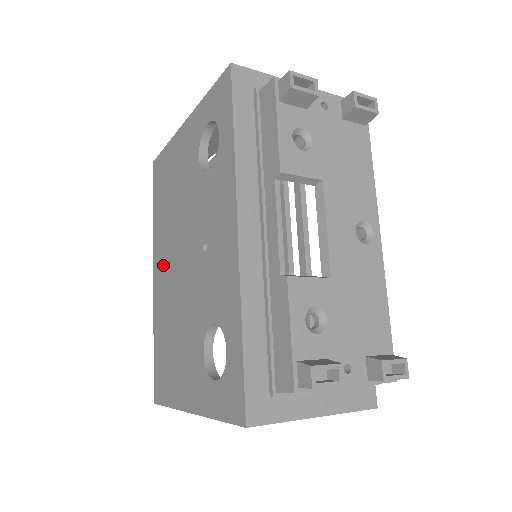
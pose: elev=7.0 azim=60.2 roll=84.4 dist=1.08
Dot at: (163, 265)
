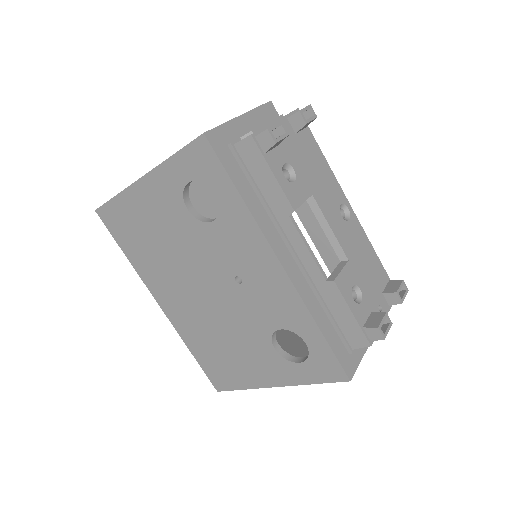
Dot at: (173, 297)
